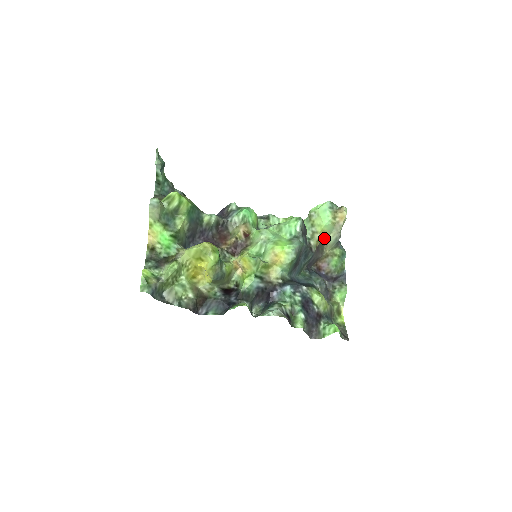
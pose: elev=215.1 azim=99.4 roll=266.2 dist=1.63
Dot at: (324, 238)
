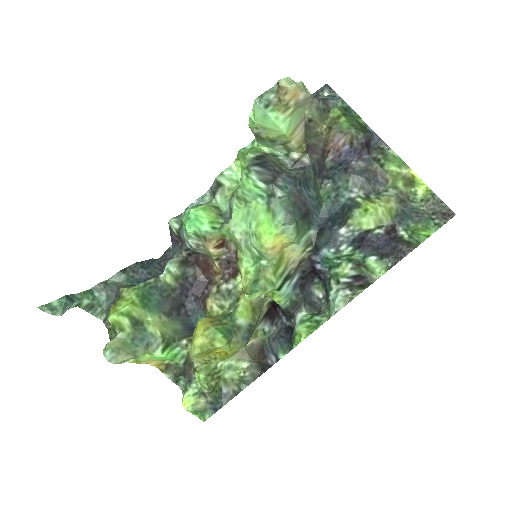
Dot at: (302, 128)
